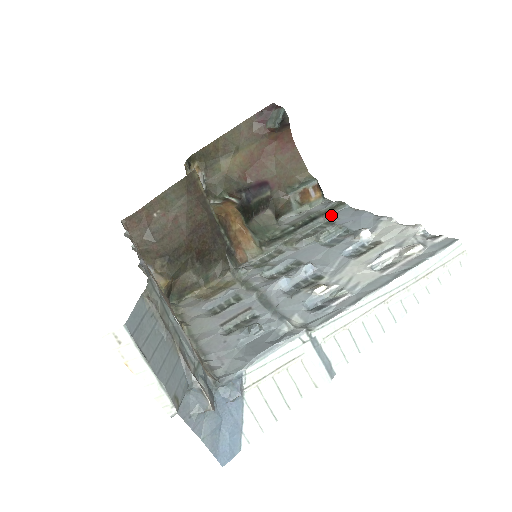
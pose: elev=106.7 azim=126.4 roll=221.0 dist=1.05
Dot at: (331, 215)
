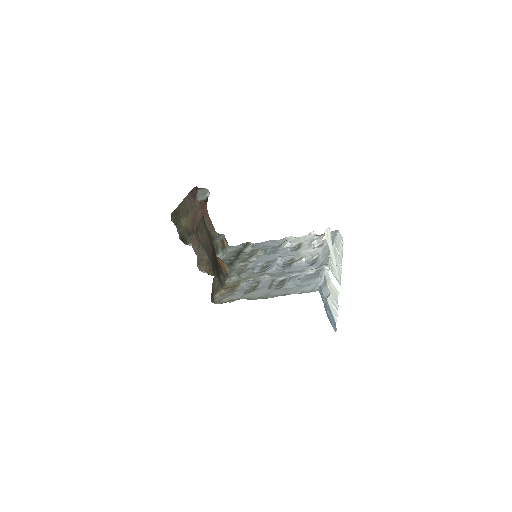
Dot at: (251, 247)
